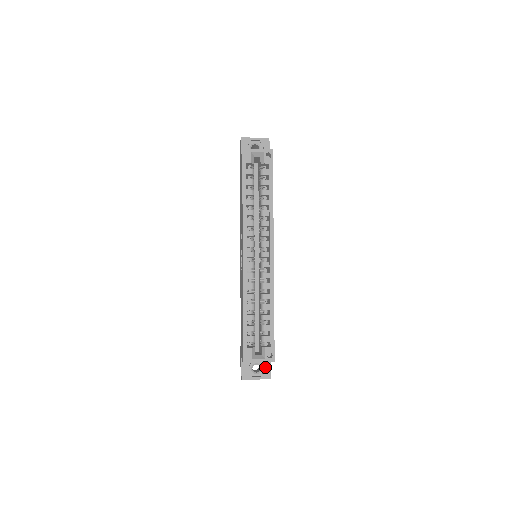
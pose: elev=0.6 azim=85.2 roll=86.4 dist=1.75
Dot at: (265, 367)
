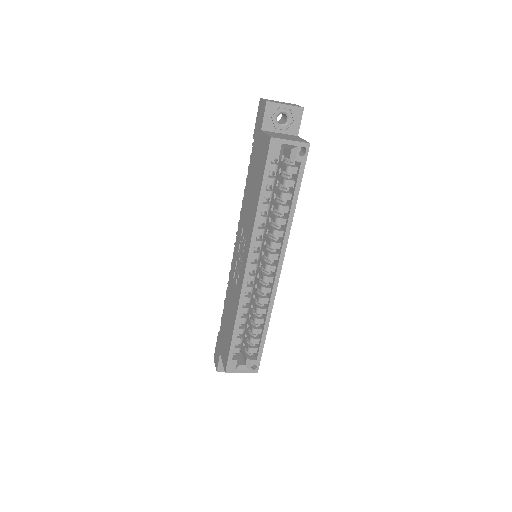
Dot at: occluded
